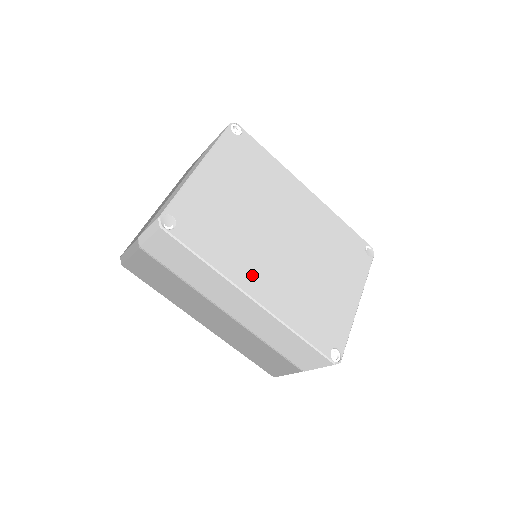
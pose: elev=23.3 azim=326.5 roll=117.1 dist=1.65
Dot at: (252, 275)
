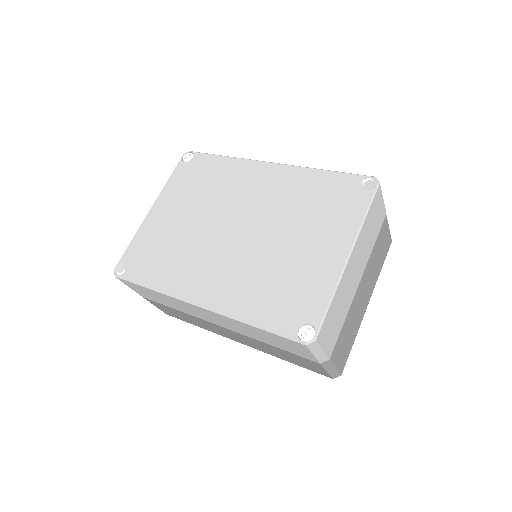
Dot at: (196, 281)
